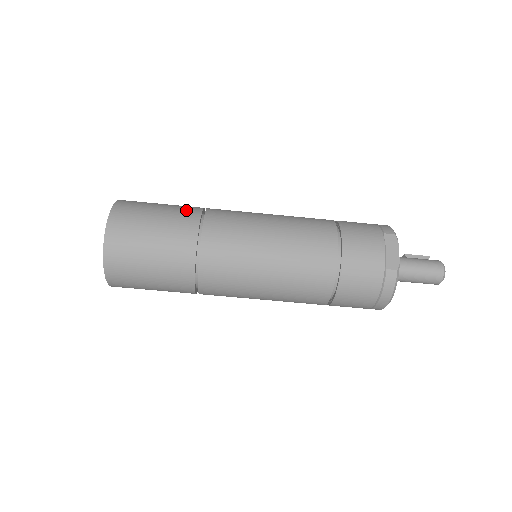
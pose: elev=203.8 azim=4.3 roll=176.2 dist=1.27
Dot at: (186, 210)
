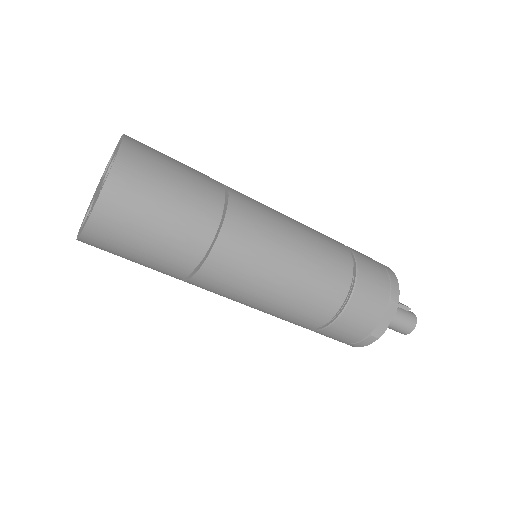
Dot at: (205, 202)
